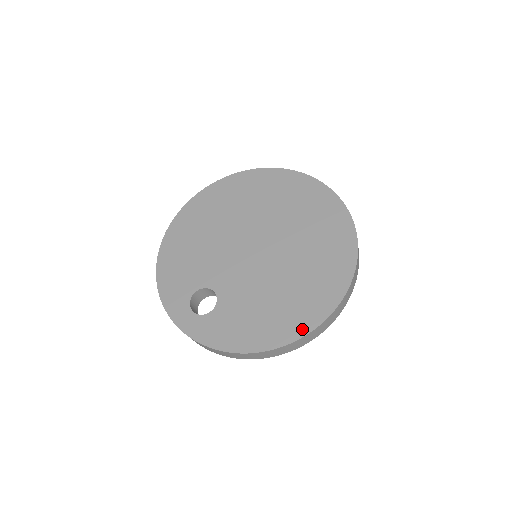
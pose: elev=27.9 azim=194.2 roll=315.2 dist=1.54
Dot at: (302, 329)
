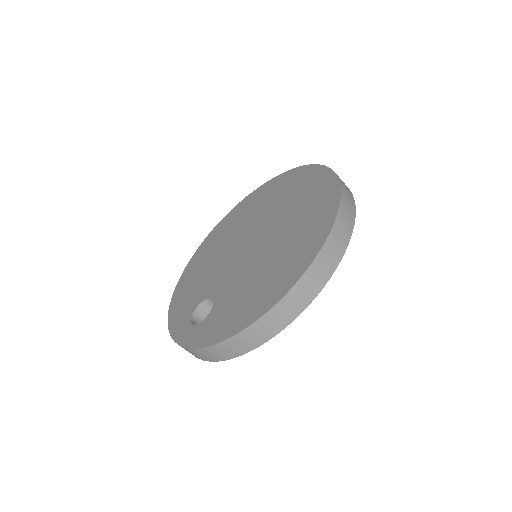
Dot at: (288, 284)
